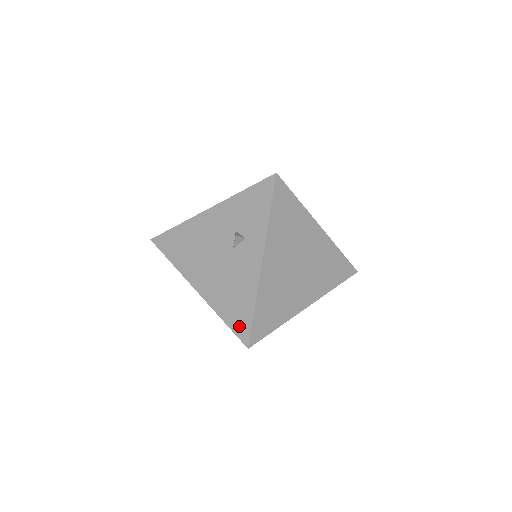
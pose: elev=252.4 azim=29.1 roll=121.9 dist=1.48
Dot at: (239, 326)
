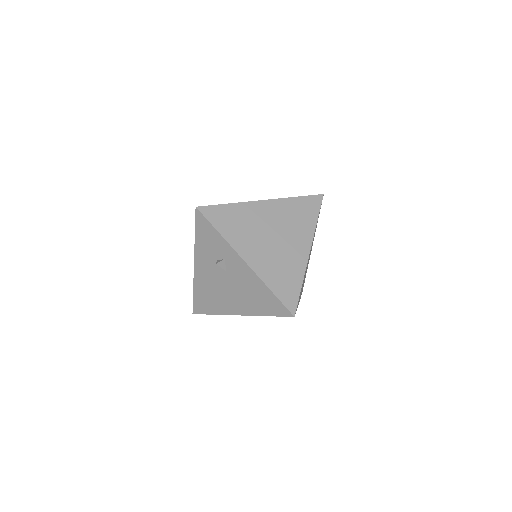
Dot at: (277, 310)
